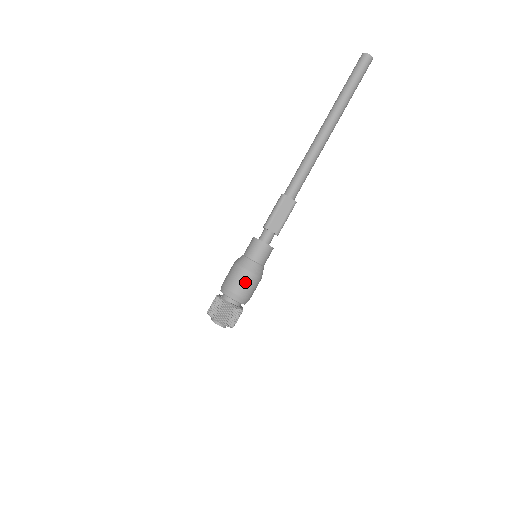
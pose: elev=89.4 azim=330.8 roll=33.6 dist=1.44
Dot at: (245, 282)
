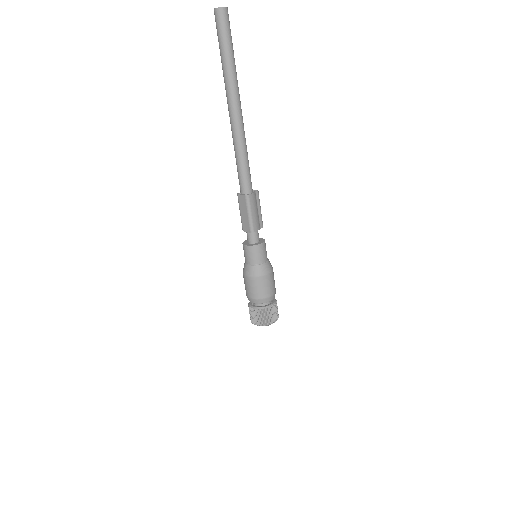
Dot at: (248, 285)
